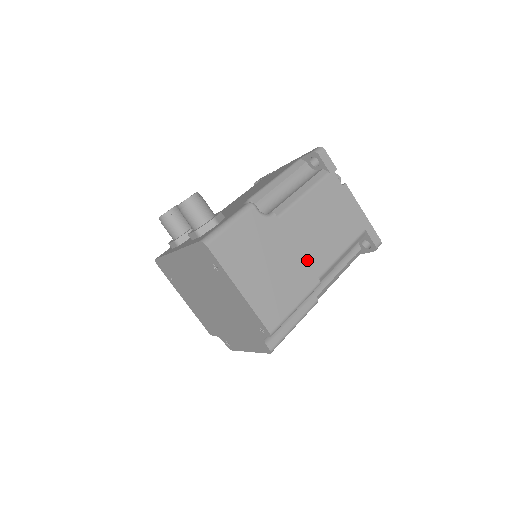
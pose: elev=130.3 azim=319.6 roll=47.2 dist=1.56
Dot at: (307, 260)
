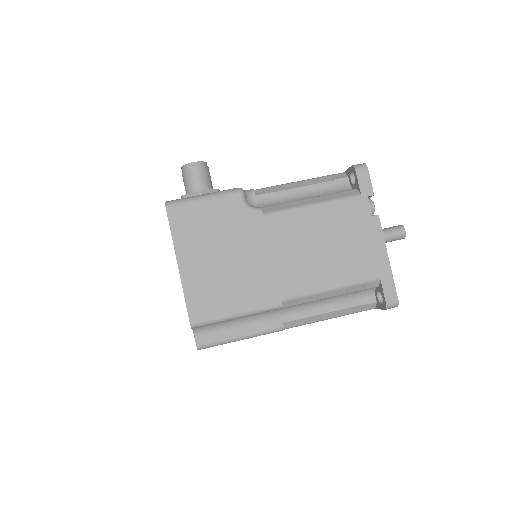
Dot at: (277, 274)
